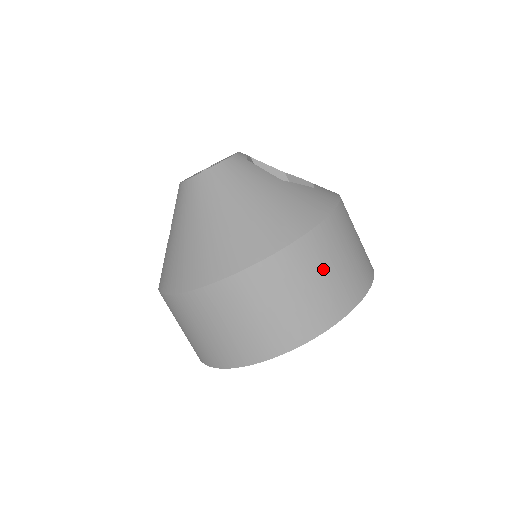
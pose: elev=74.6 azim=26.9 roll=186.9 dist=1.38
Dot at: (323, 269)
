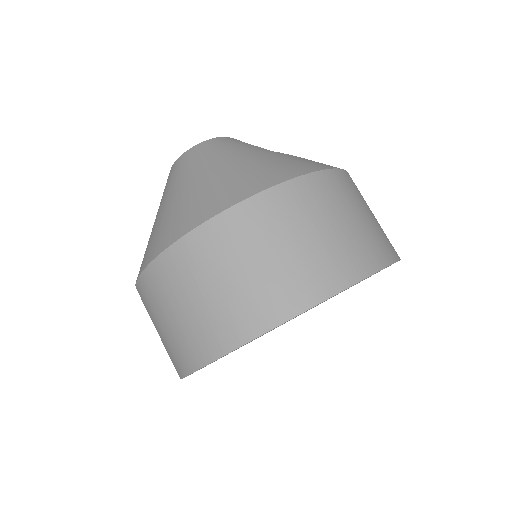
Dot at: (308, 226)
